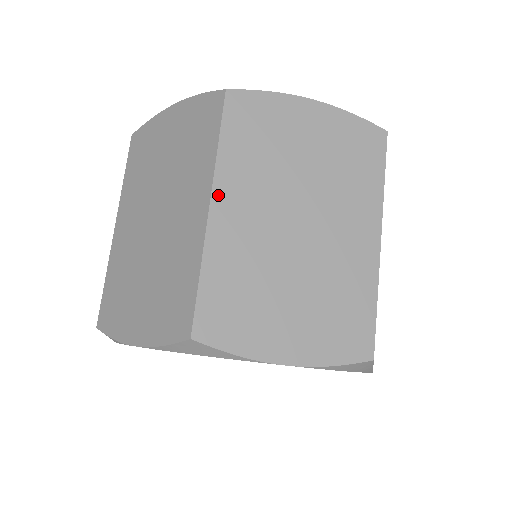
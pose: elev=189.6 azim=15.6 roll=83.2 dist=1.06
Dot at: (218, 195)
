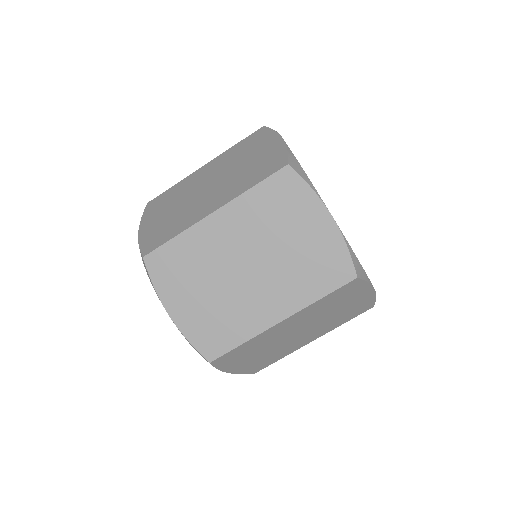
Dot at: (224, 211)
